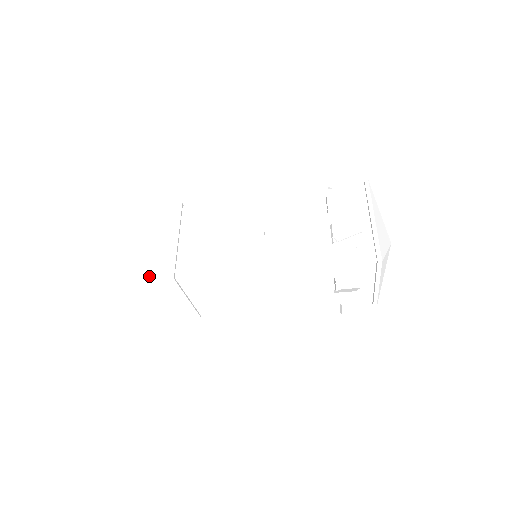
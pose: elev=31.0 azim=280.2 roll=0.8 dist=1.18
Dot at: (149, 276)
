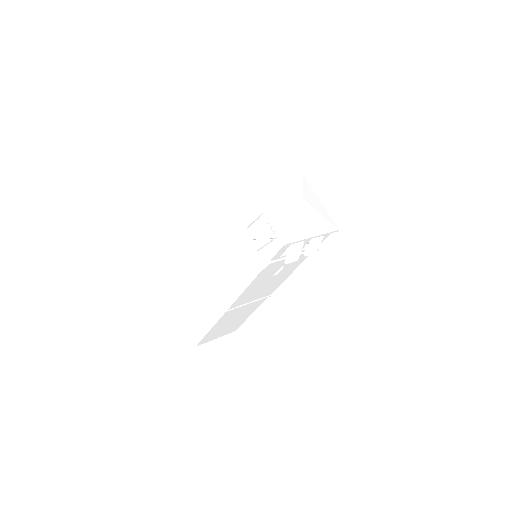
Dot at: occluded
